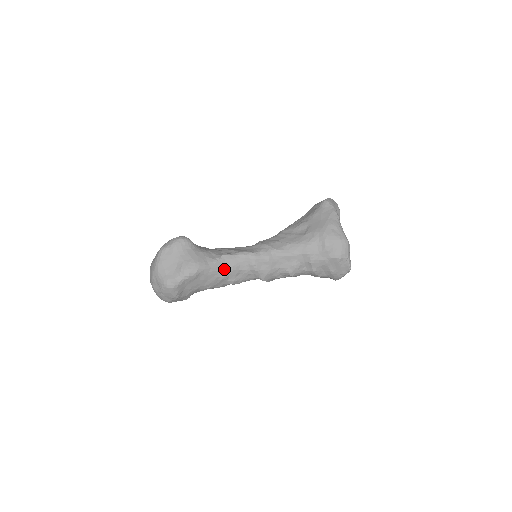
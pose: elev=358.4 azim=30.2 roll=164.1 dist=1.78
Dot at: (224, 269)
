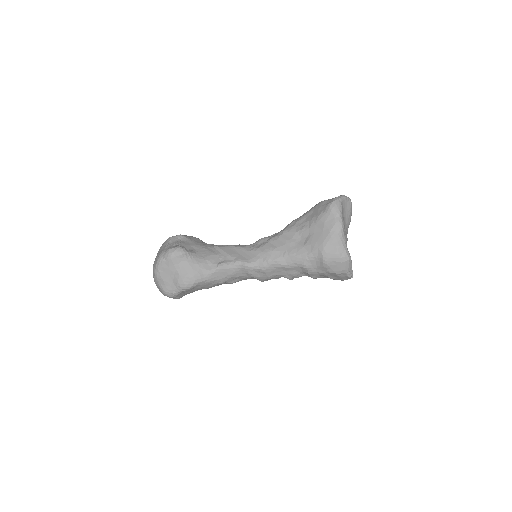
Dot at: (221, 277)
